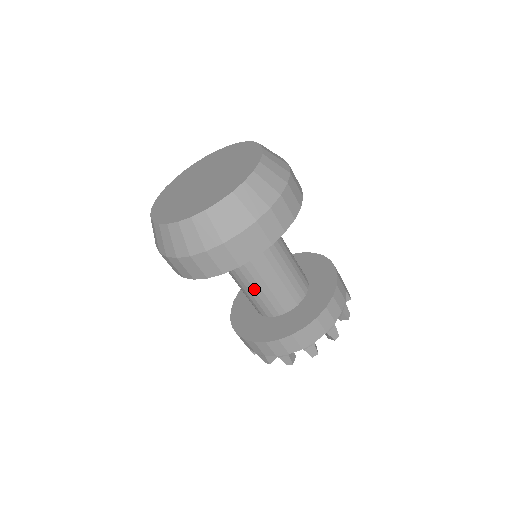
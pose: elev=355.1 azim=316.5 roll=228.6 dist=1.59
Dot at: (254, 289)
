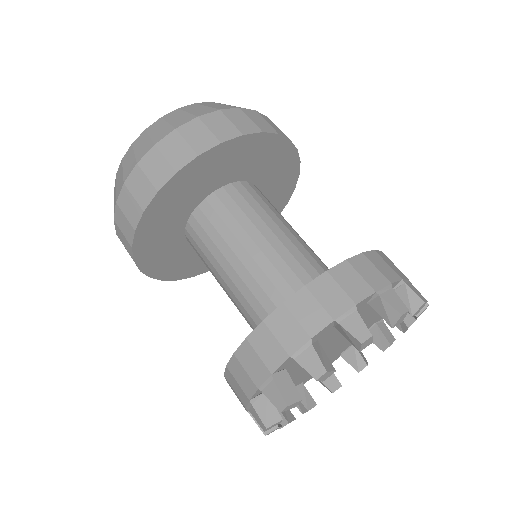
Dot at: (246, 267)
